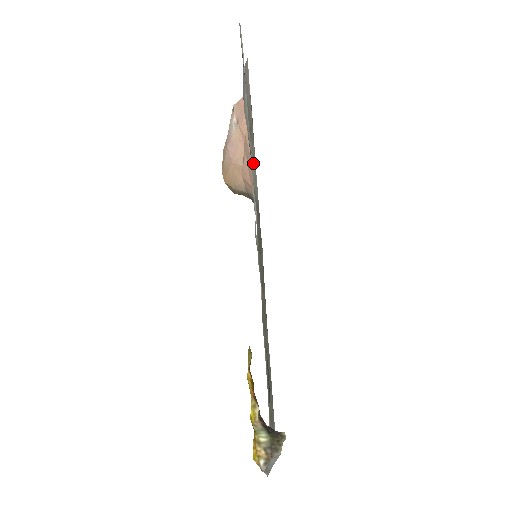
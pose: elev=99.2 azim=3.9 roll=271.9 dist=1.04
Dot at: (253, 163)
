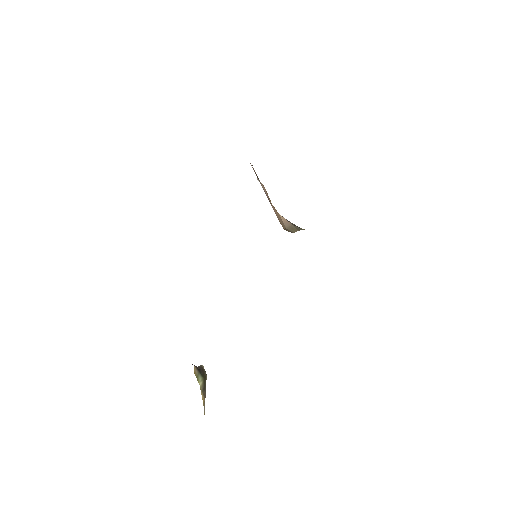
Dot at: occluded
